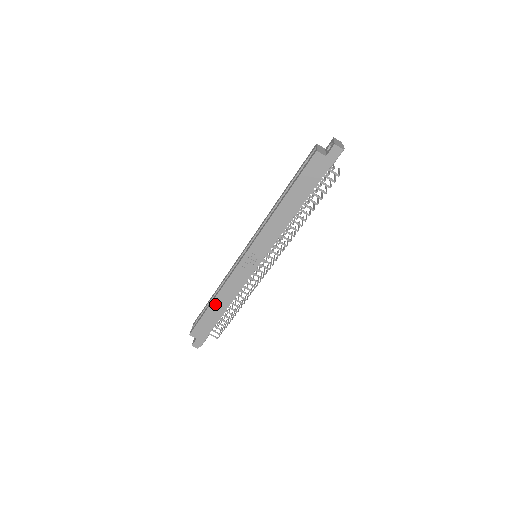
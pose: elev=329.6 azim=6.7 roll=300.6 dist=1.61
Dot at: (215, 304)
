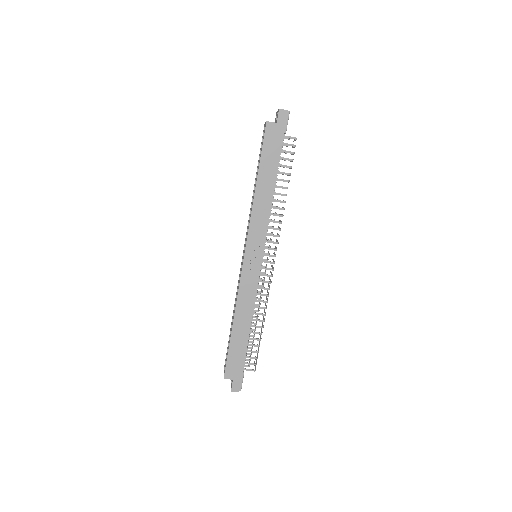
Dot at: (236, 326)
